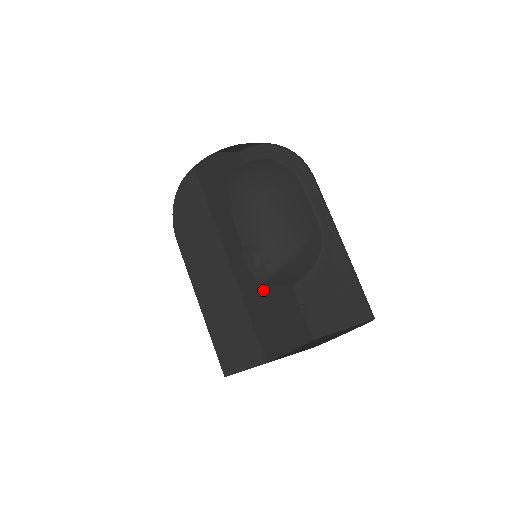
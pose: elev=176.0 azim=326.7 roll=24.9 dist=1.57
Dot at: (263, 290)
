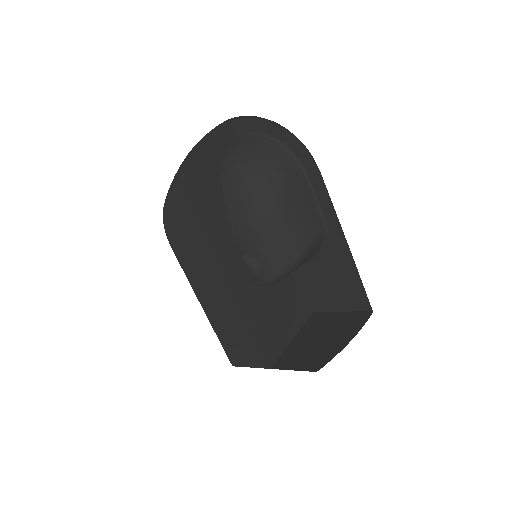
Dot at: (265, 292)
